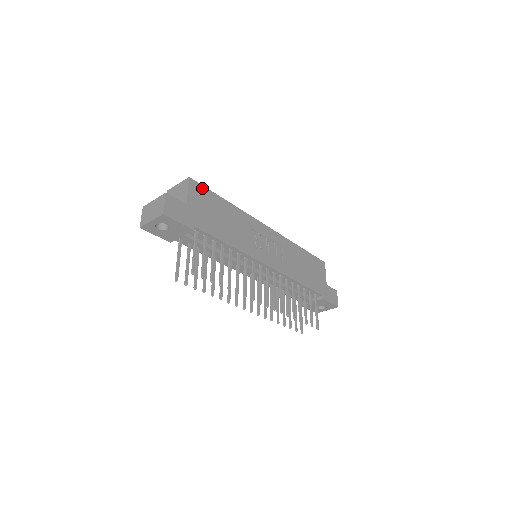
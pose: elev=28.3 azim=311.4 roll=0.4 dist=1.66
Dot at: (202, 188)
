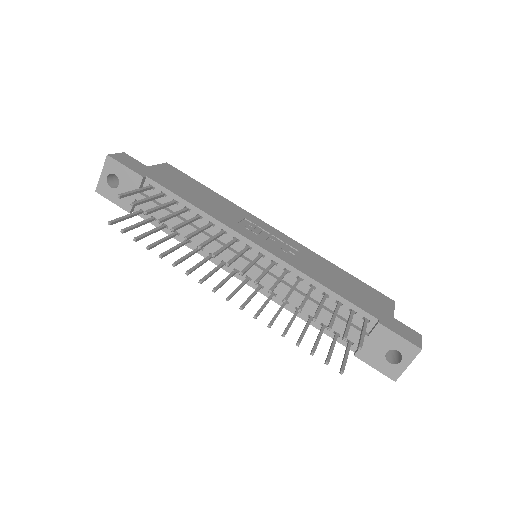
Dot at: (180, 173)
